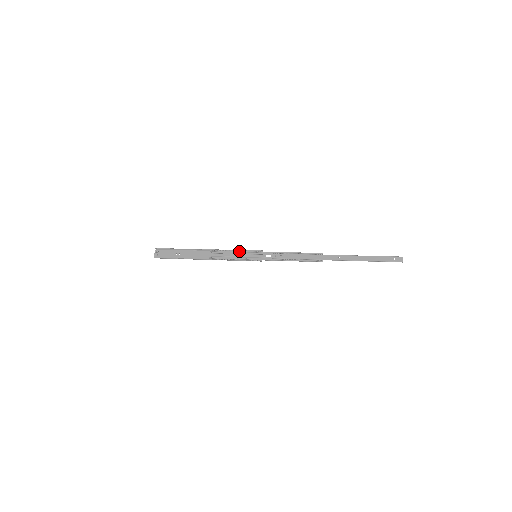
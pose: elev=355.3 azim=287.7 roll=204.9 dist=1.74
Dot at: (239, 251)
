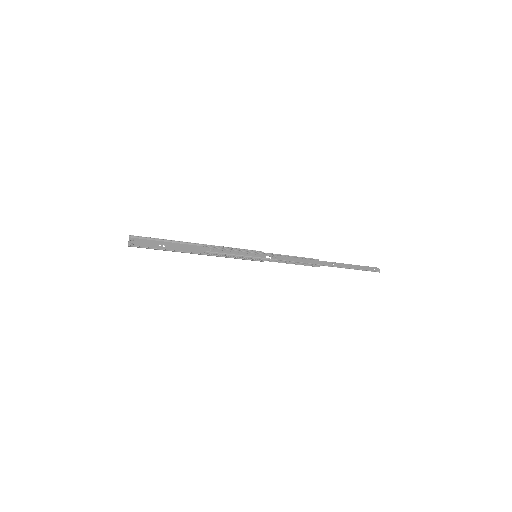
Dot at: (238, 249)
